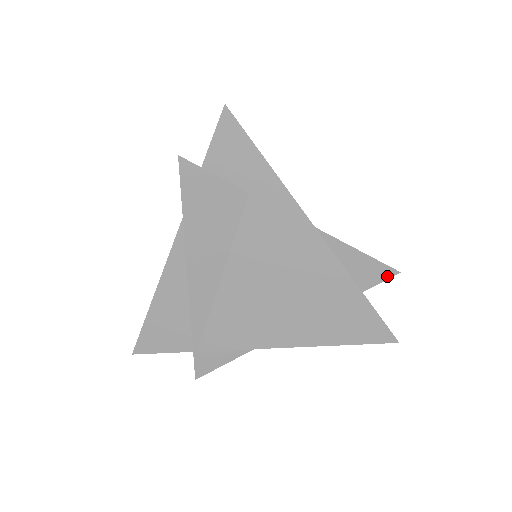
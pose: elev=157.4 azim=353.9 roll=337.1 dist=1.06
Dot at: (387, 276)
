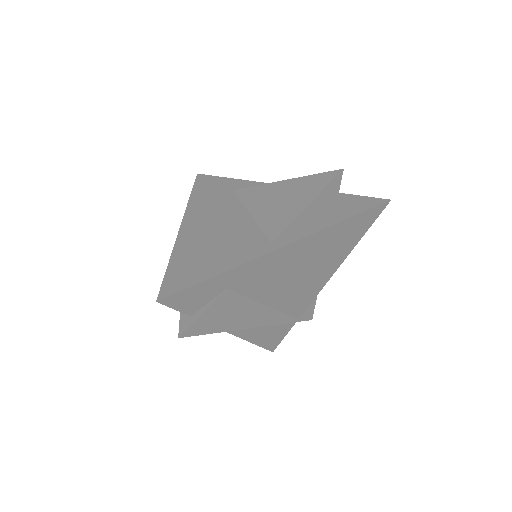
Dot at: (339, 181)
